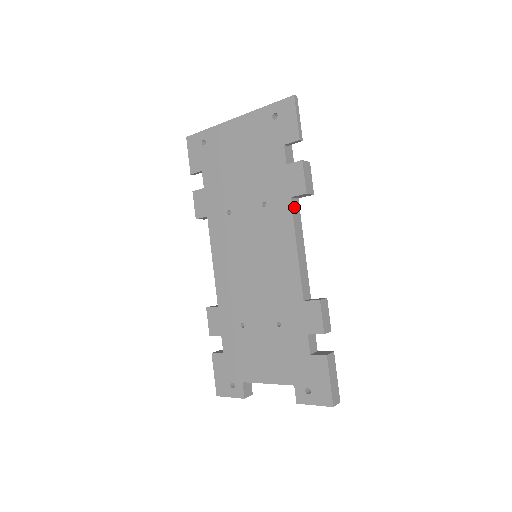
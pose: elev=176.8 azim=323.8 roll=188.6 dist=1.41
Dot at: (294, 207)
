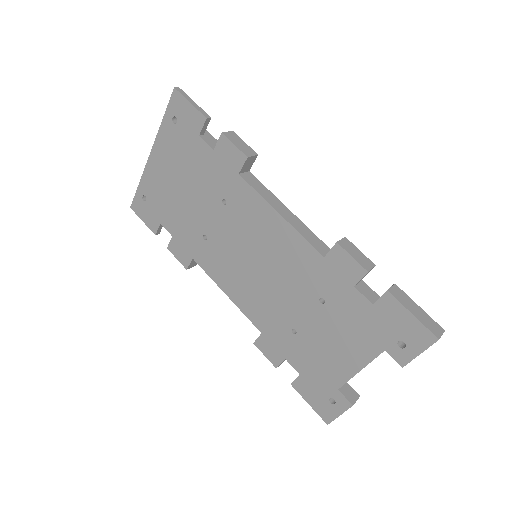
Dot at: (249, 180)
